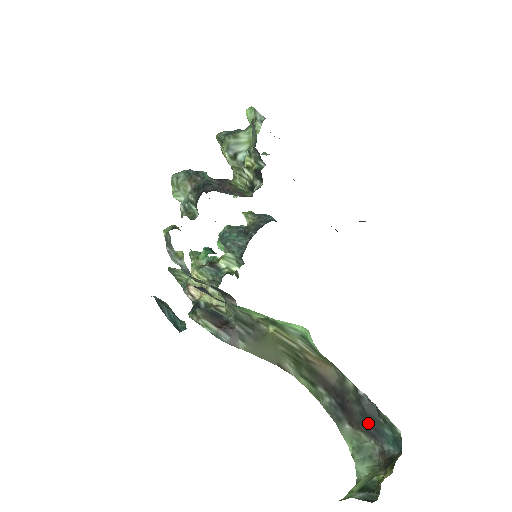
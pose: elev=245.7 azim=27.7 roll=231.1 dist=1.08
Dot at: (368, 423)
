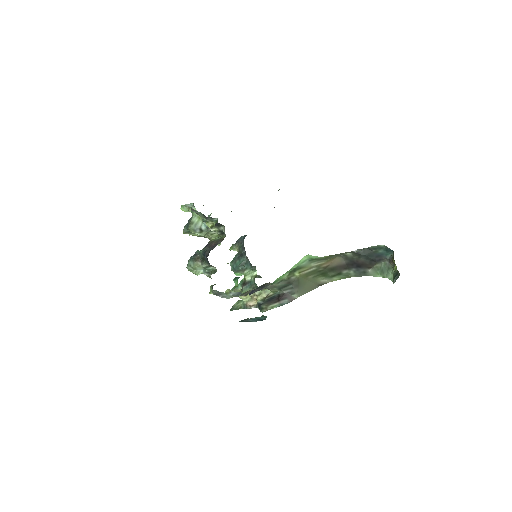
Dot at: (372, 258)
